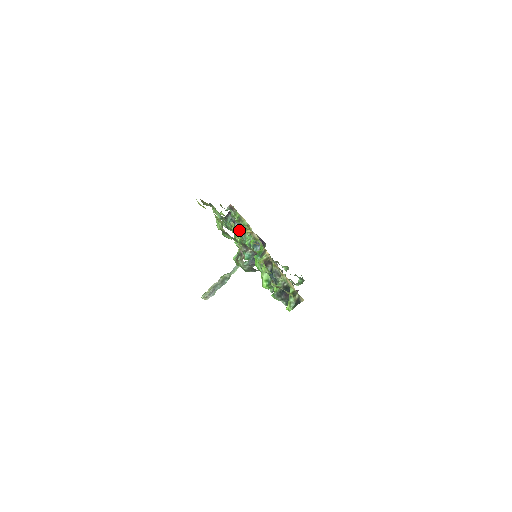
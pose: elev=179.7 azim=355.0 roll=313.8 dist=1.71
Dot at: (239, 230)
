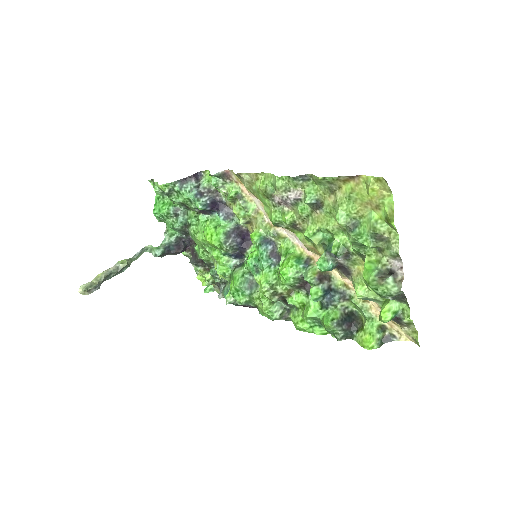
Dot at: (208, 207)
